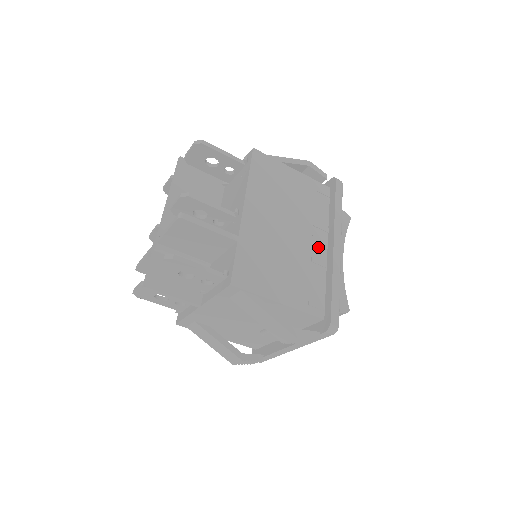
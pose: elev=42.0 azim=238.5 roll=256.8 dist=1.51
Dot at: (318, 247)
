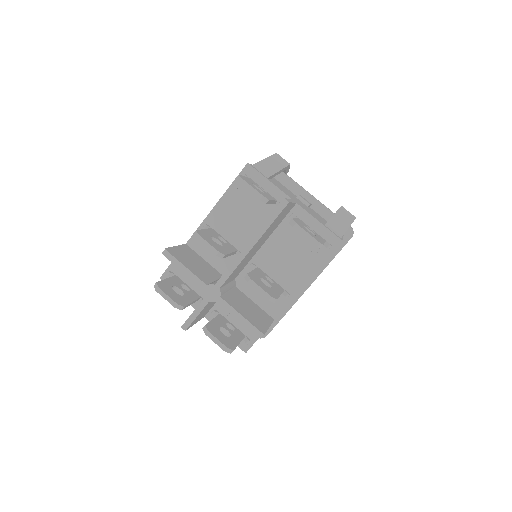
Dot at: occluded
